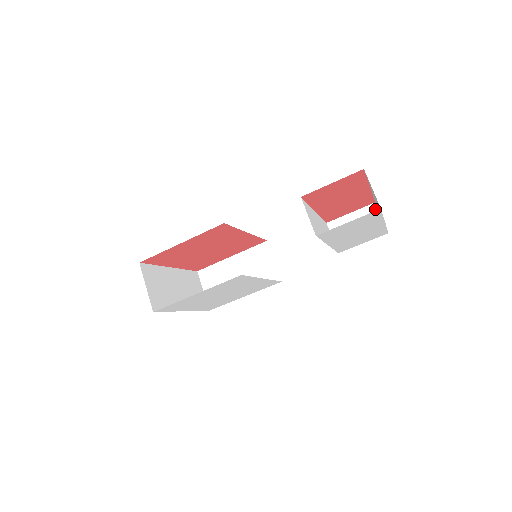
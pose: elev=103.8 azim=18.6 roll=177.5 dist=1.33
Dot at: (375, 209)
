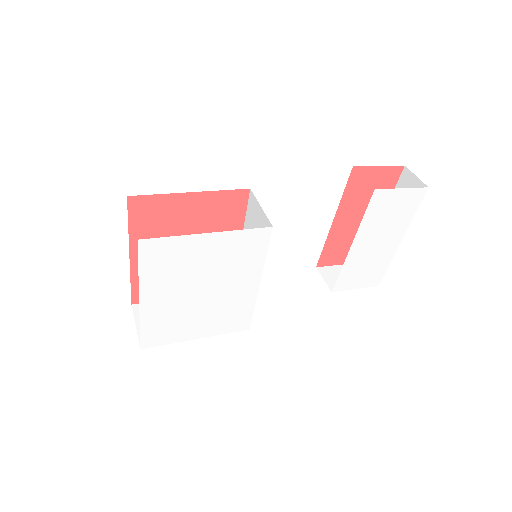
Dot at: occluded
